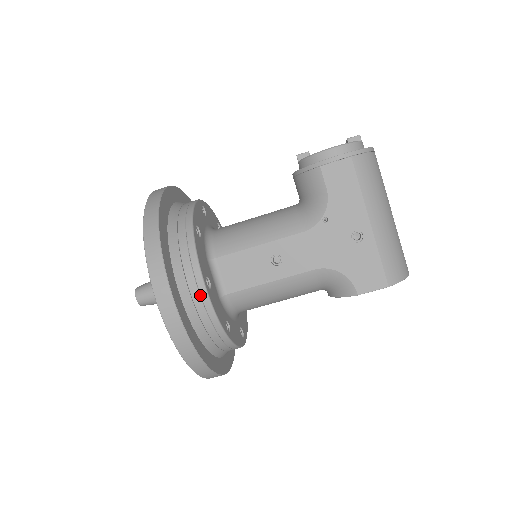
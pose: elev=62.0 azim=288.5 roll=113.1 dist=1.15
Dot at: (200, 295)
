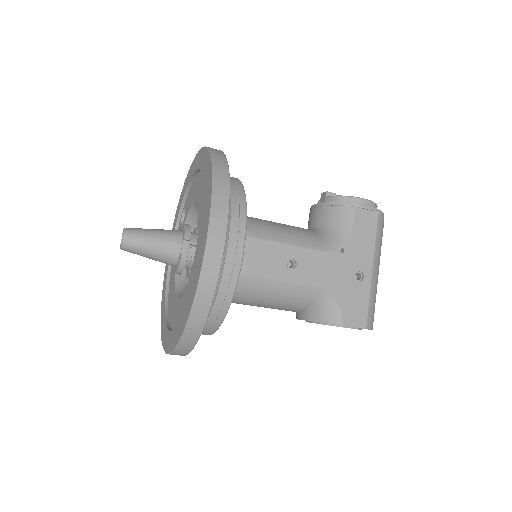
Dot at: (235, 256)
